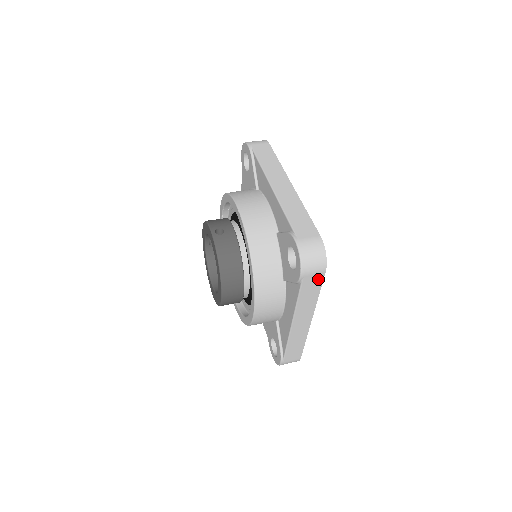
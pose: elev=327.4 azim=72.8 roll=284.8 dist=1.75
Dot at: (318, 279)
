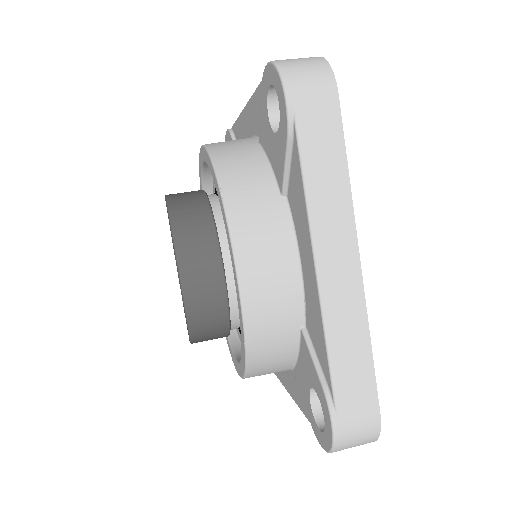
Dot at: (329, 115)
